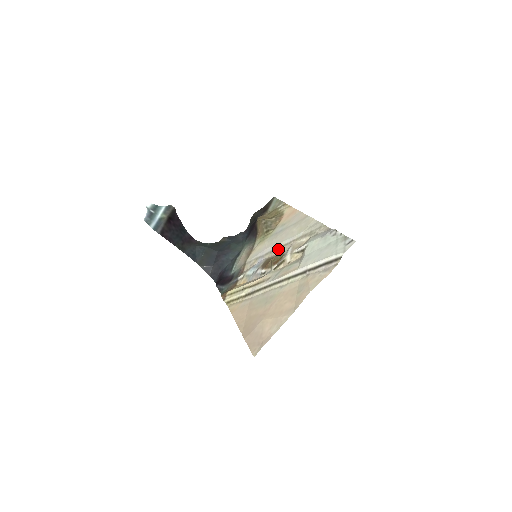
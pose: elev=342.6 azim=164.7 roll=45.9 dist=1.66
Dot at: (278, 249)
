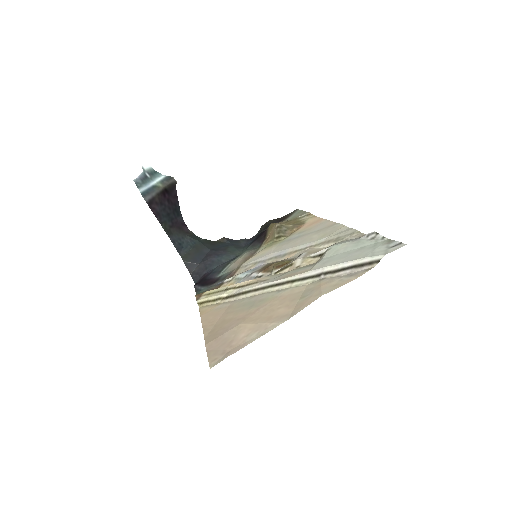
Dot at: (287, 254)
